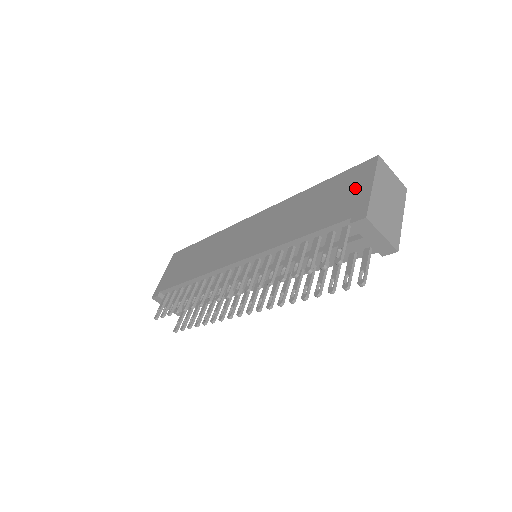
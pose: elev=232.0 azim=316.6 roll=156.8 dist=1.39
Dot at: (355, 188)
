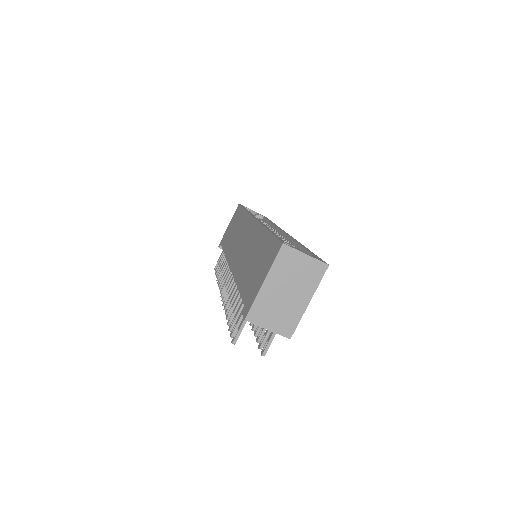
Dot at: (262, 271)
